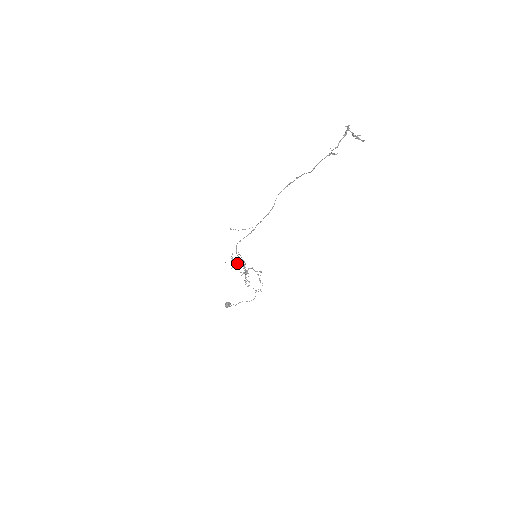
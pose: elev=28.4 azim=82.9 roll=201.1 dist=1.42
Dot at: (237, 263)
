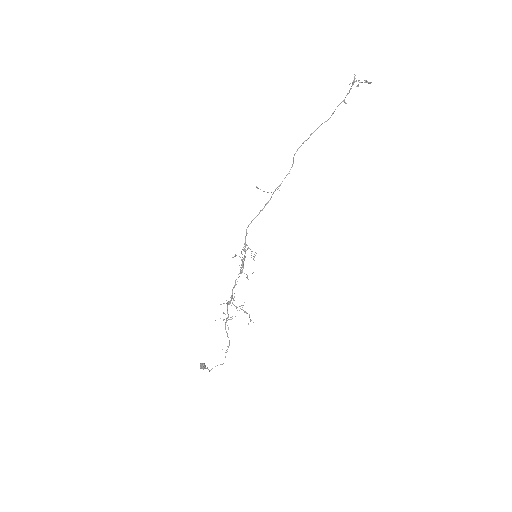
Dot at: (243, 259)
